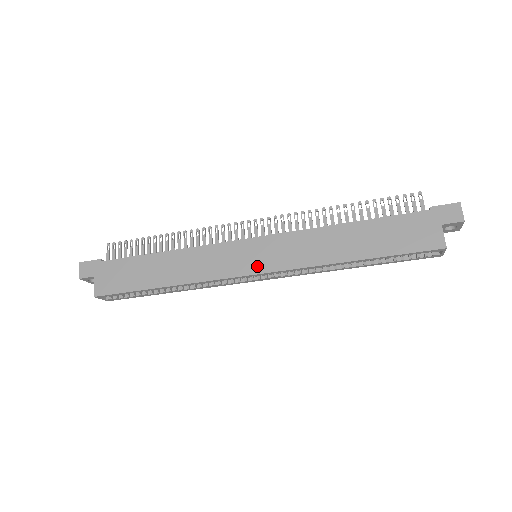
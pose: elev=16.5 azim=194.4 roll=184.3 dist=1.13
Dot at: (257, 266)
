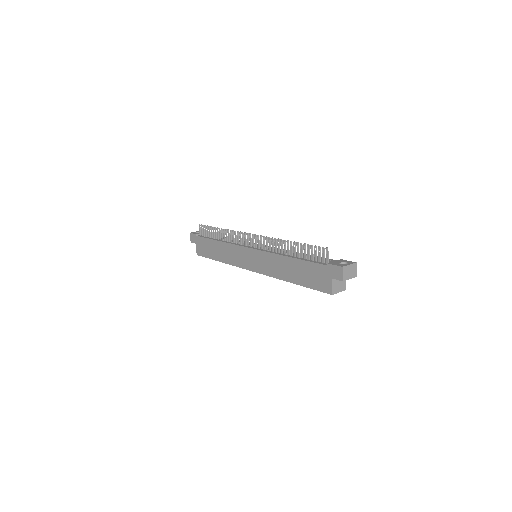
Dot at: (252, 266)
